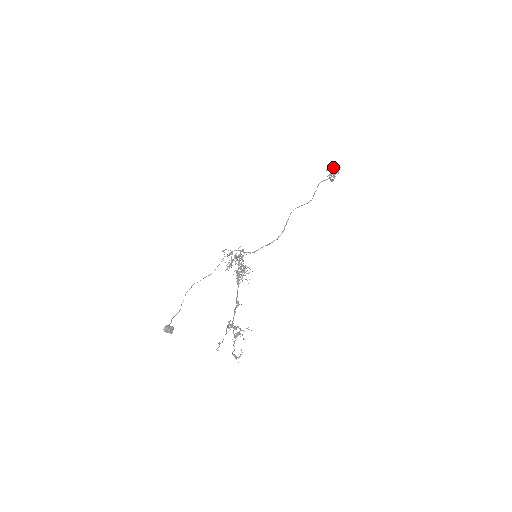
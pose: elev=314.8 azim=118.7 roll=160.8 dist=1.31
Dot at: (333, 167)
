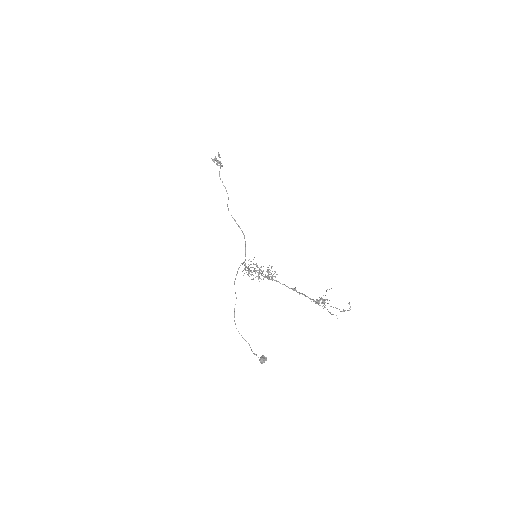
Dot at: (215, 157)
